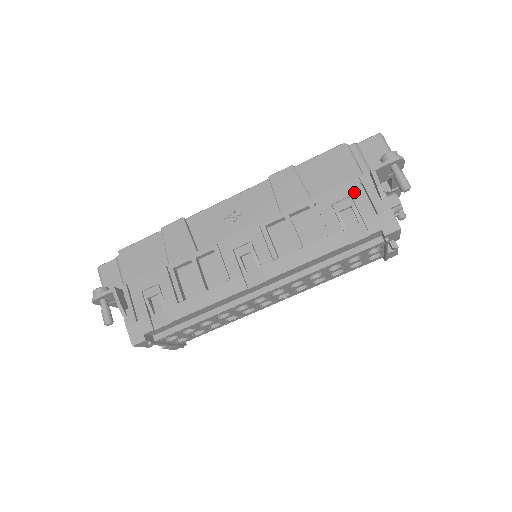
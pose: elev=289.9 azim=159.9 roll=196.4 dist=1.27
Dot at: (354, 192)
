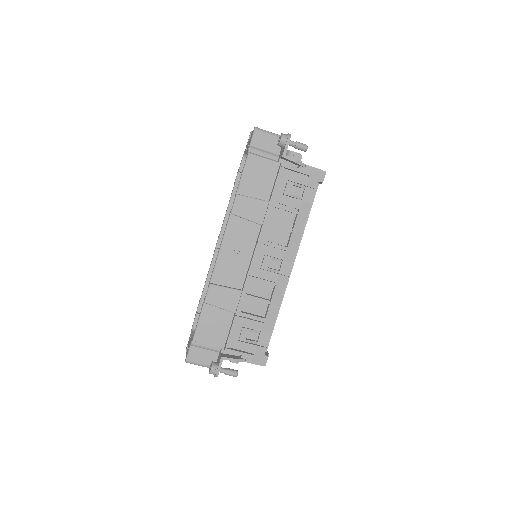
Dot at: (287, 177)
